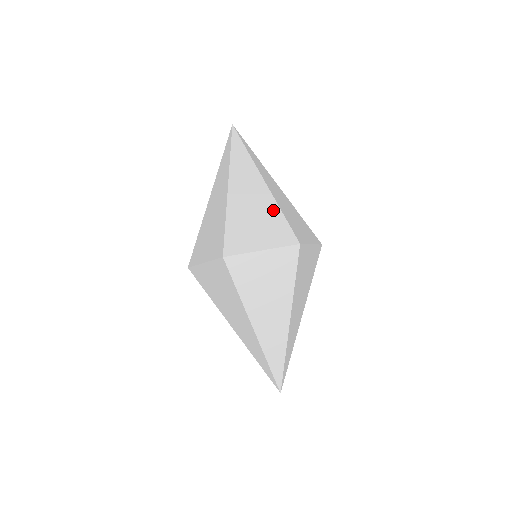
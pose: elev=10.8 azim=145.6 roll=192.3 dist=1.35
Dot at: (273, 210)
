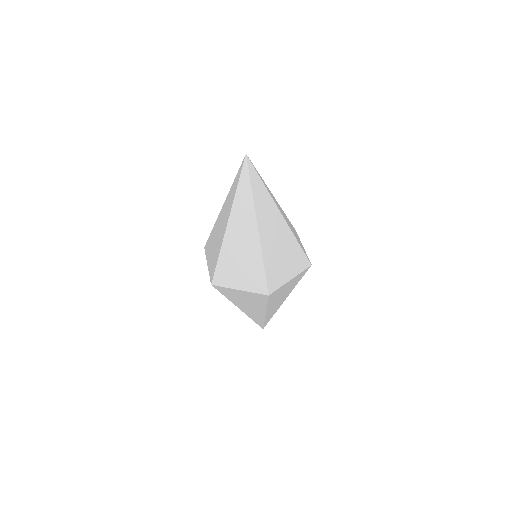
Dot at: (257, 260)
